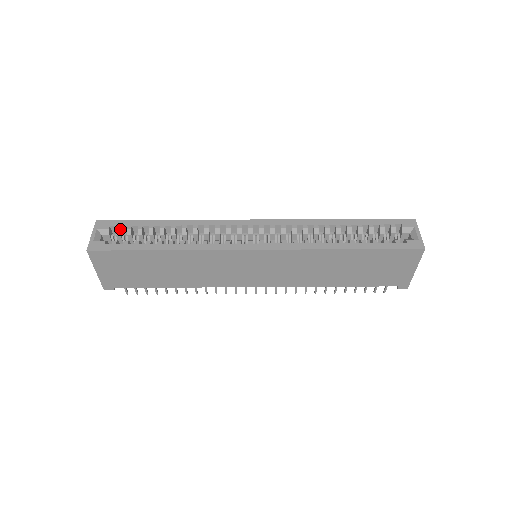
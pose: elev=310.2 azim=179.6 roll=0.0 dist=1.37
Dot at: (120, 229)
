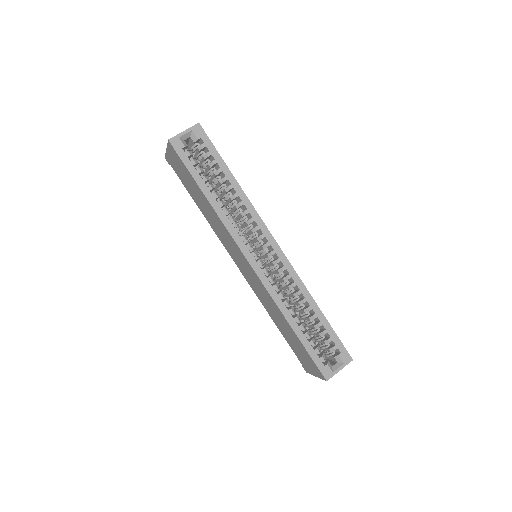
Dot at: (203, 148)
